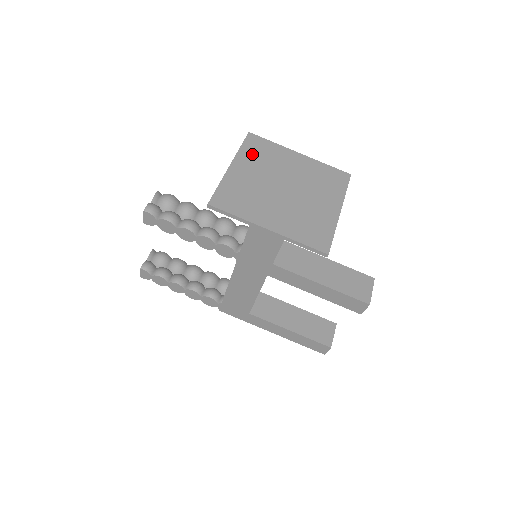
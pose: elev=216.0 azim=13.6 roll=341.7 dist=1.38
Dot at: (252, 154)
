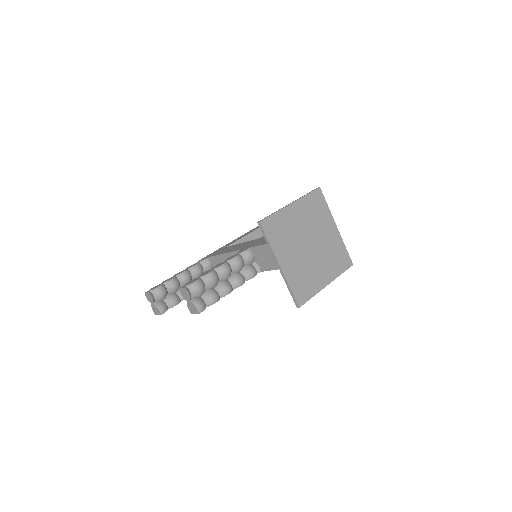
Dot at: (278, 240)
